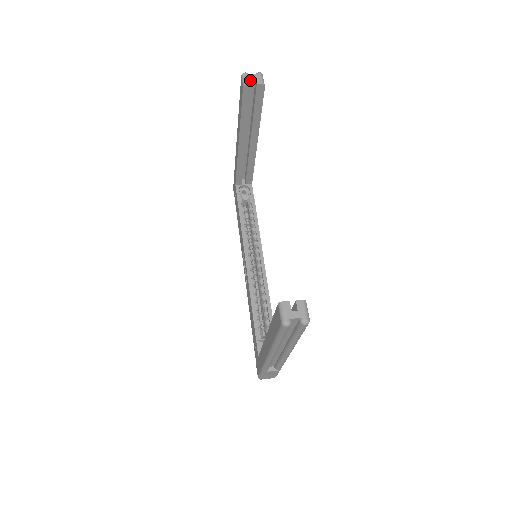
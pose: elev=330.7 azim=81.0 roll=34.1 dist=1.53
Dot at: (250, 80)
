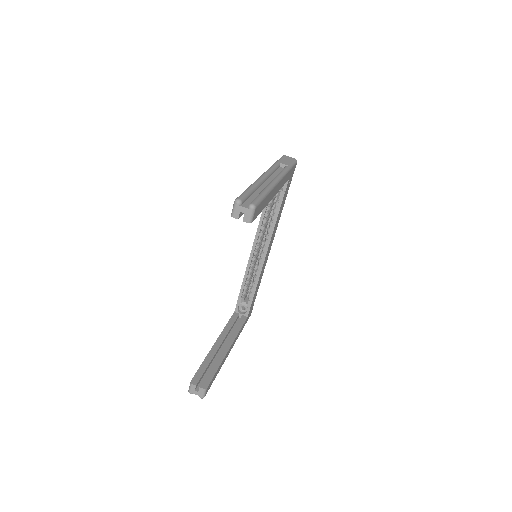
Dot at: (238, 214)
